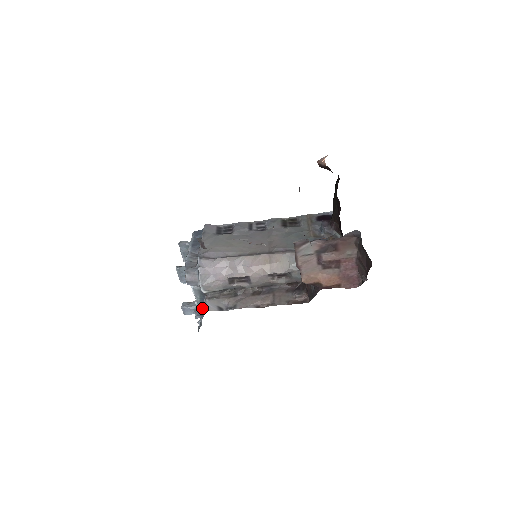
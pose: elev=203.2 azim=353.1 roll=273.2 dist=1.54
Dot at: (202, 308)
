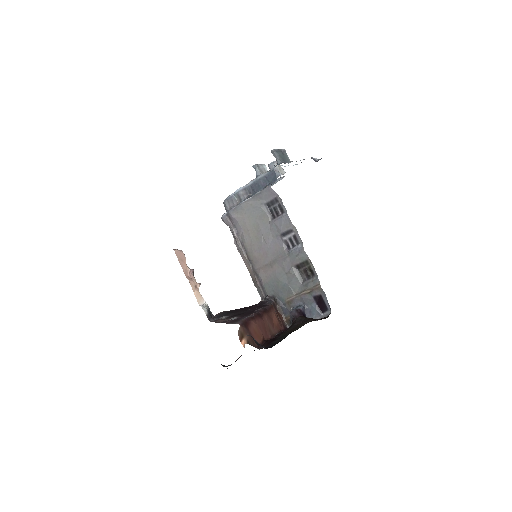
Dot at: occluded
